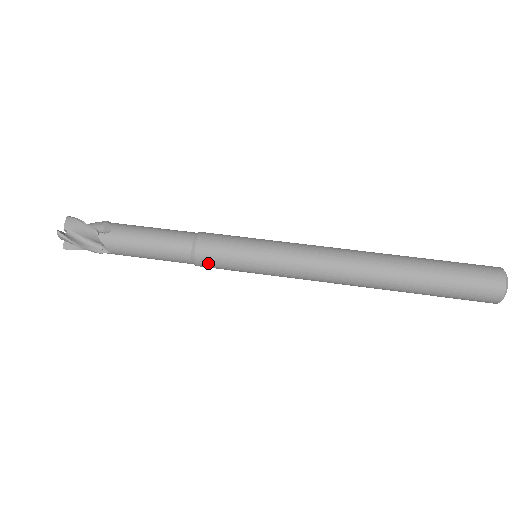
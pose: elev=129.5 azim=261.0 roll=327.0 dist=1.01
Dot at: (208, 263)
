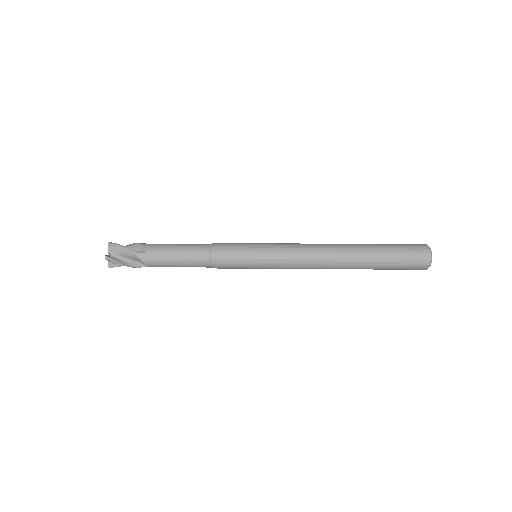
Dot at: (222, 266)
